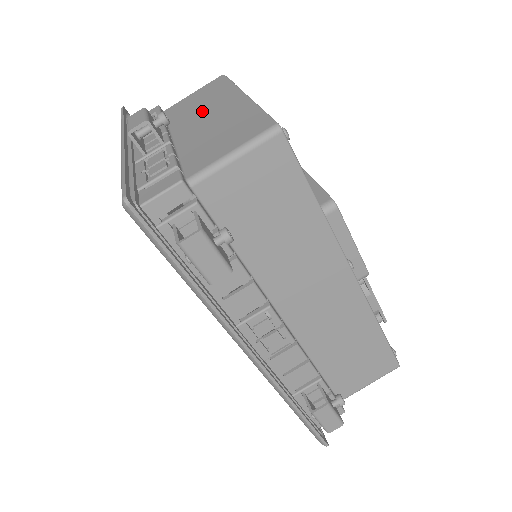
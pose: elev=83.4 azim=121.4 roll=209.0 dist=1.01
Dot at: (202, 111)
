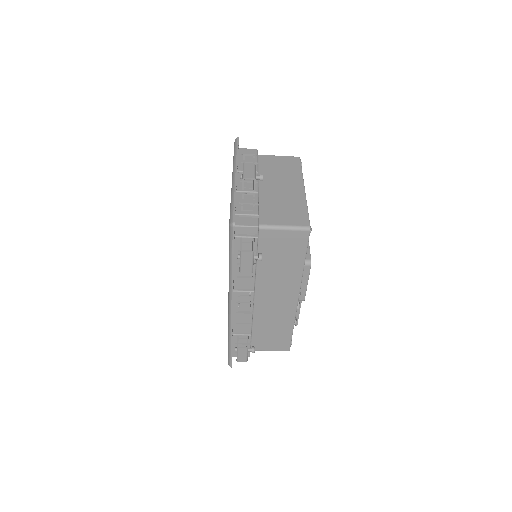
Dot at: (279, 179)
